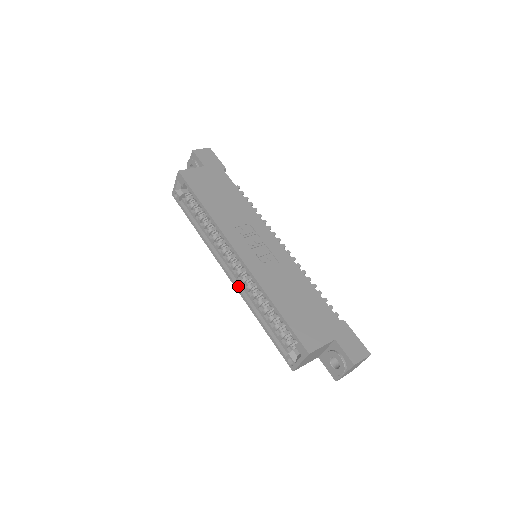
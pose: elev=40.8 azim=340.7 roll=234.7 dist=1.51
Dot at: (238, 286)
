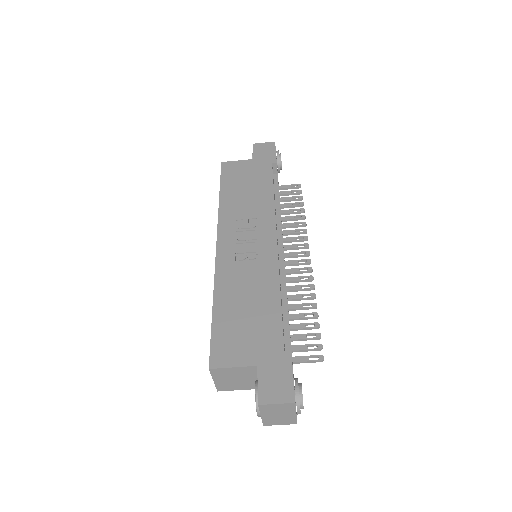
Dot at: occluded
